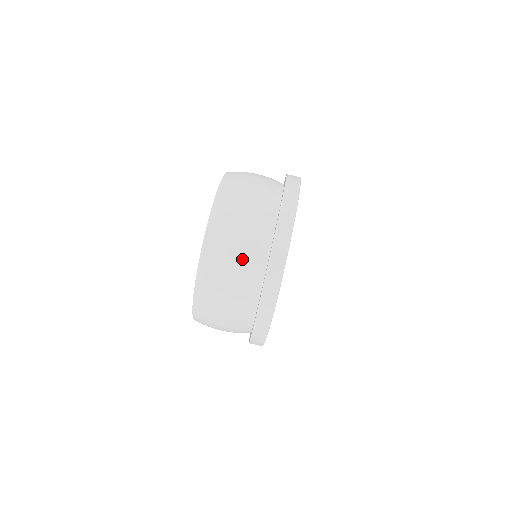
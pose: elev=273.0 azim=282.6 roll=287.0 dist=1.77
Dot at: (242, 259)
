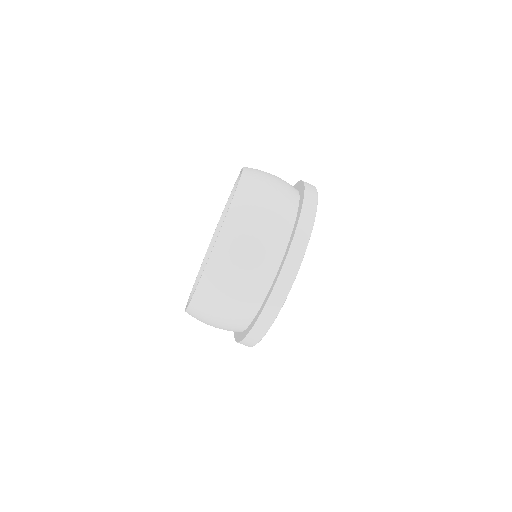
Dot at: (232, 311)
